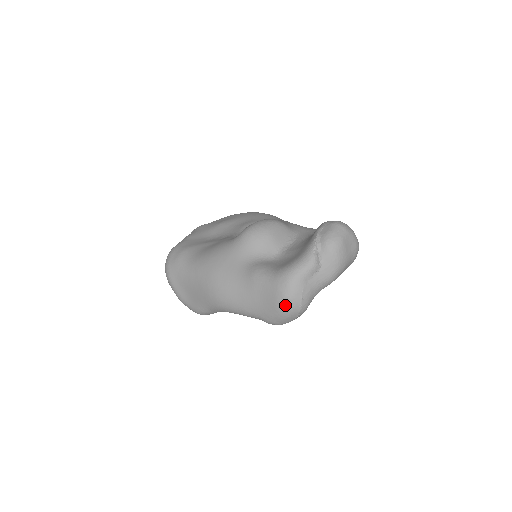
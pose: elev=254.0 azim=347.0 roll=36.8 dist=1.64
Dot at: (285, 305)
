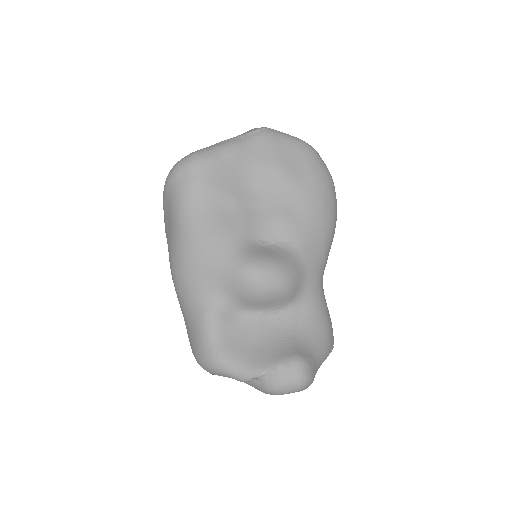
Dot at: (197, 361)
